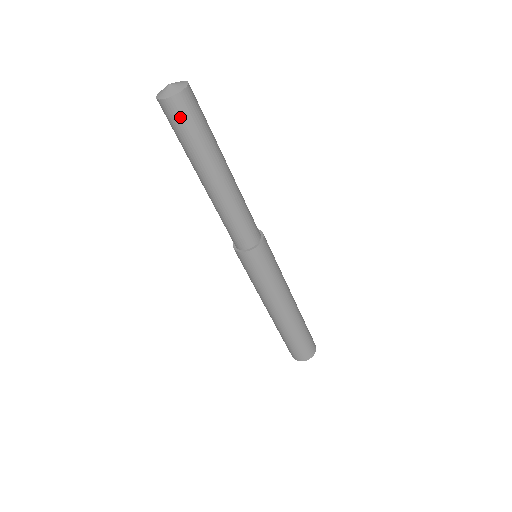
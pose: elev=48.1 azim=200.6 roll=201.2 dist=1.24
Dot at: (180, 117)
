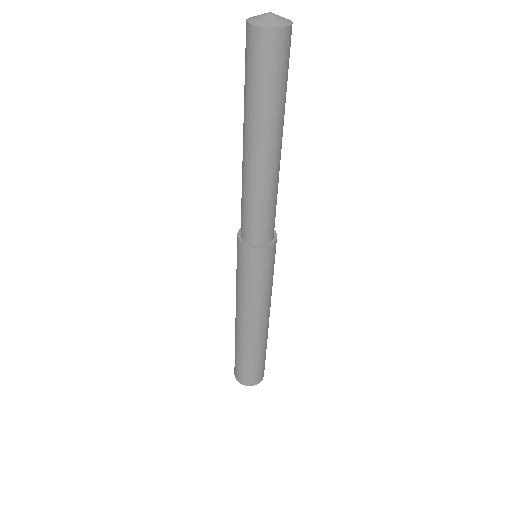
Dot at: (253, 55)
